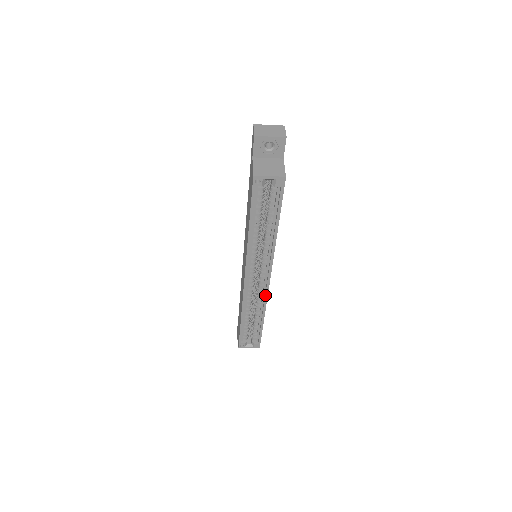
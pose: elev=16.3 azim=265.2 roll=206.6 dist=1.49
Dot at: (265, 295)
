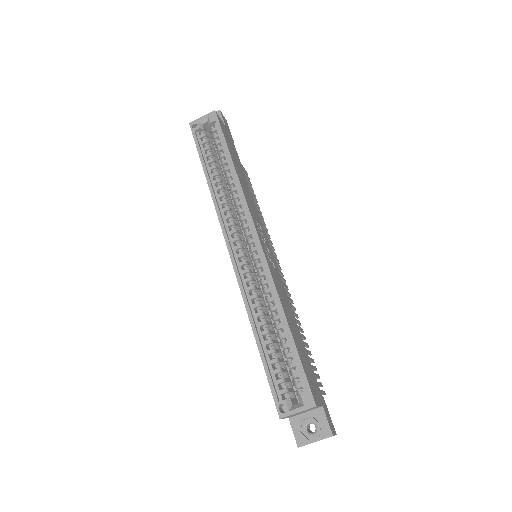
Dot at: (264, 266)
